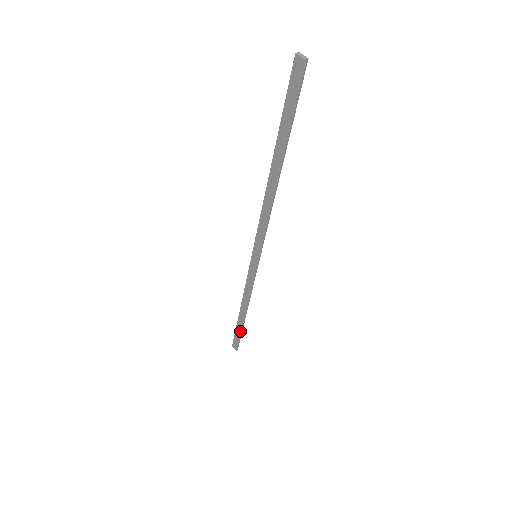
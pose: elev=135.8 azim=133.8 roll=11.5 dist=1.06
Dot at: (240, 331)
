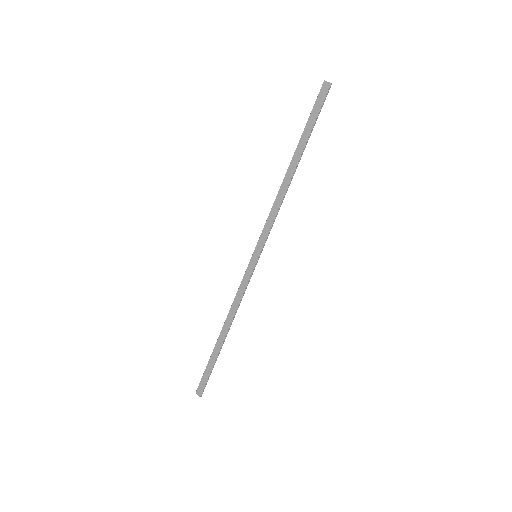
Dot at: (214, 362)
